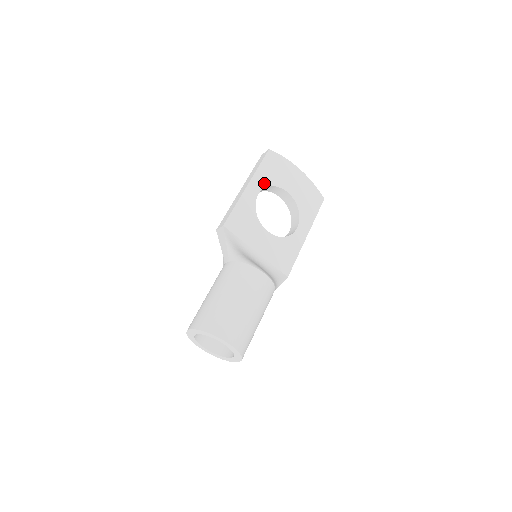
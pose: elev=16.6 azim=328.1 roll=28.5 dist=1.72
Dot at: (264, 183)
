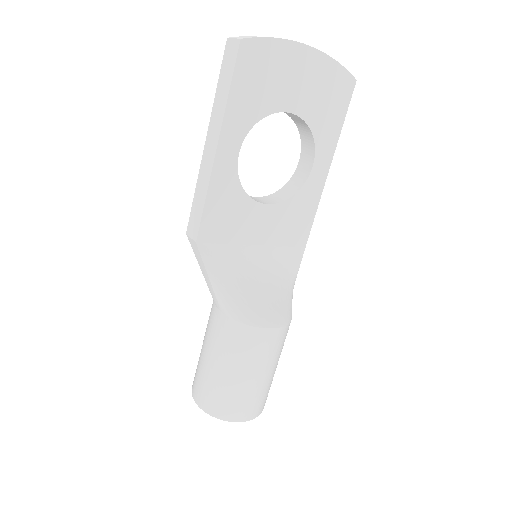
Dot at: (245, 124)
